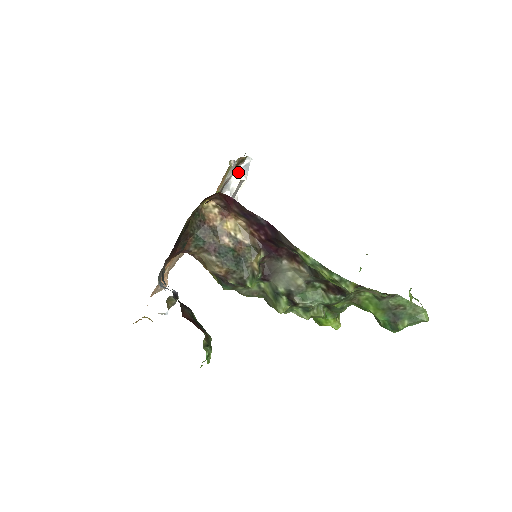
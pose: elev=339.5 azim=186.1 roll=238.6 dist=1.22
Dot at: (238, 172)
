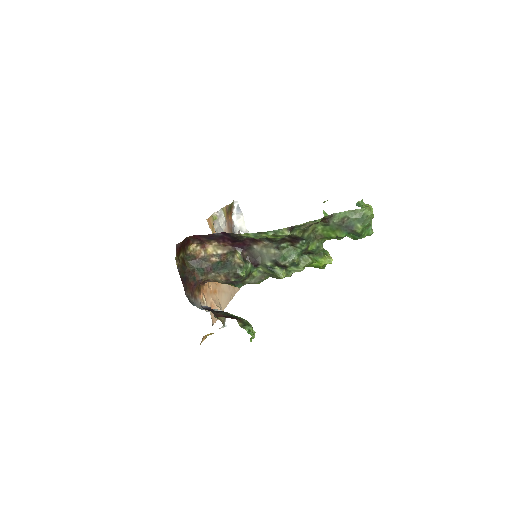
Dot at: (235, 215)
